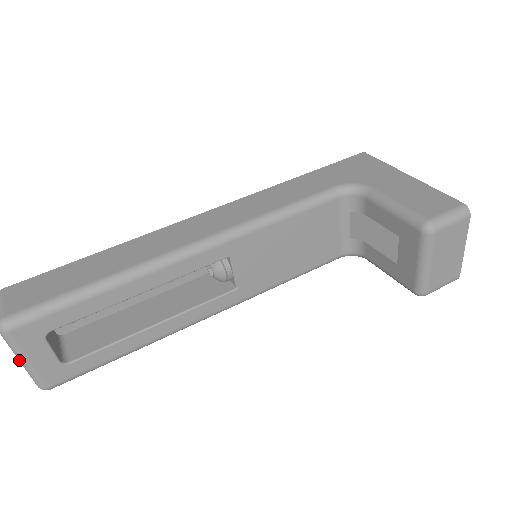
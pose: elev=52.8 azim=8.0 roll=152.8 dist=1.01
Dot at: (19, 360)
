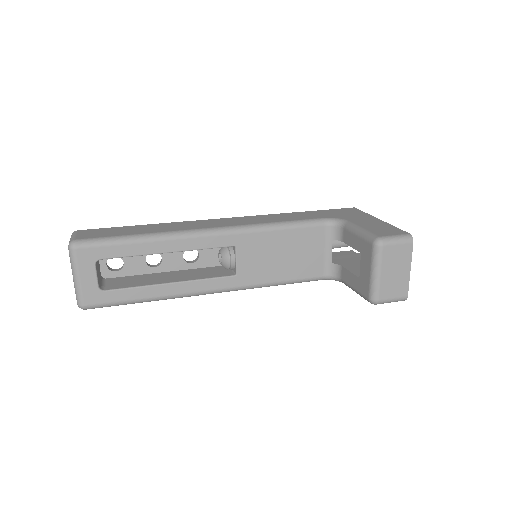
Dot at: (73, 276)
